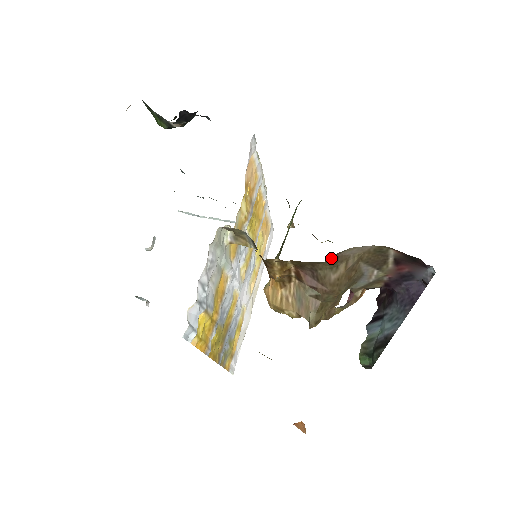
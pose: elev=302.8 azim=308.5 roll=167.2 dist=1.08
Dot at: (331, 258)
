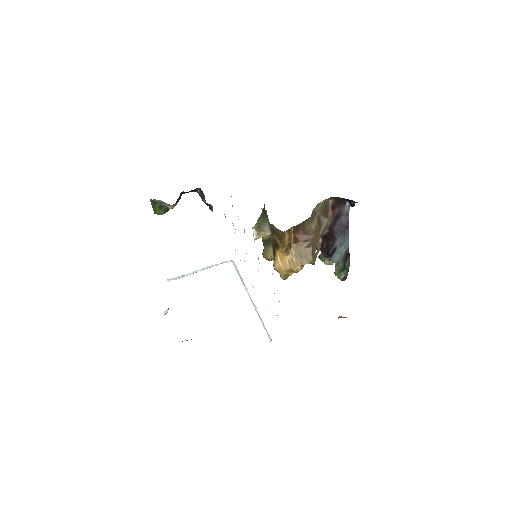
Dot at: (311, 214)
